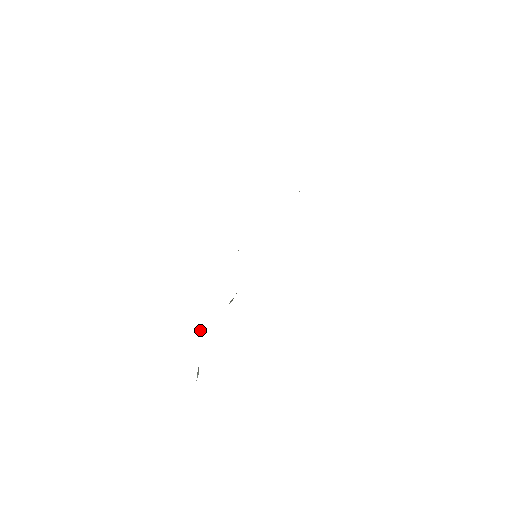
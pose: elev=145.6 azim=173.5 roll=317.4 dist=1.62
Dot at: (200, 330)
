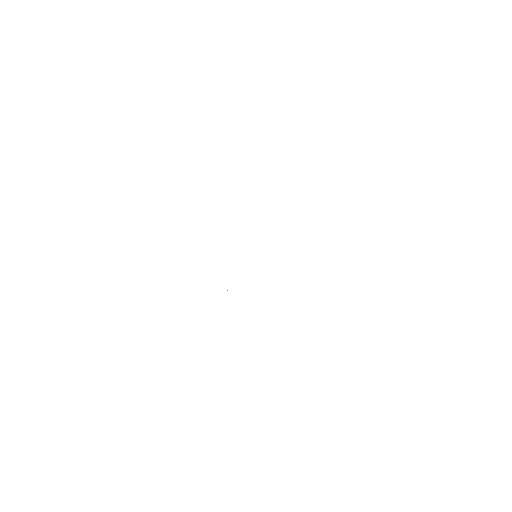
Dot at: occluded
